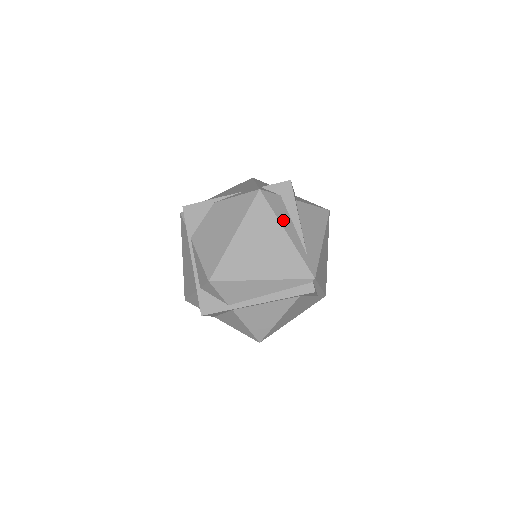
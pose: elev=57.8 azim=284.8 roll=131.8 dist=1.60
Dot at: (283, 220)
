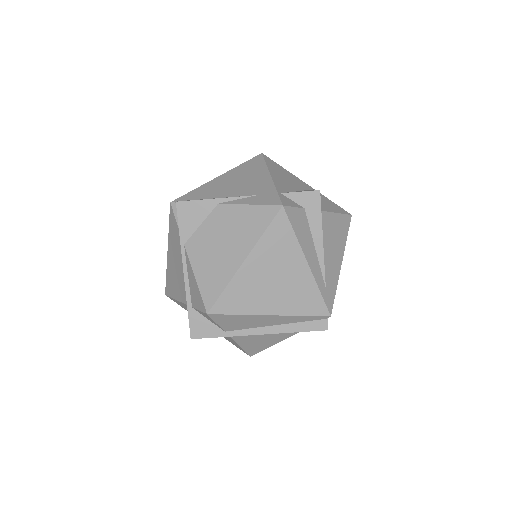
Dot at: (305, 245)
